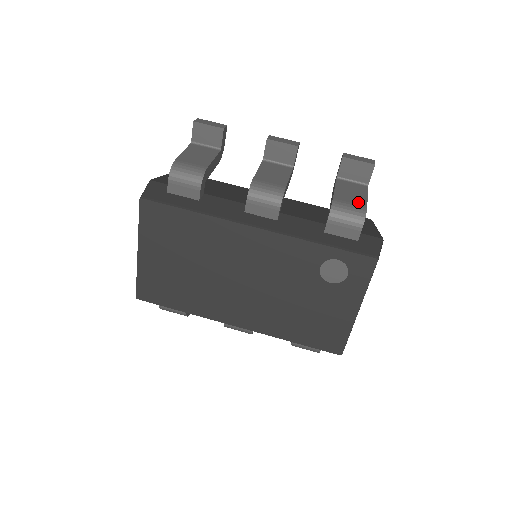
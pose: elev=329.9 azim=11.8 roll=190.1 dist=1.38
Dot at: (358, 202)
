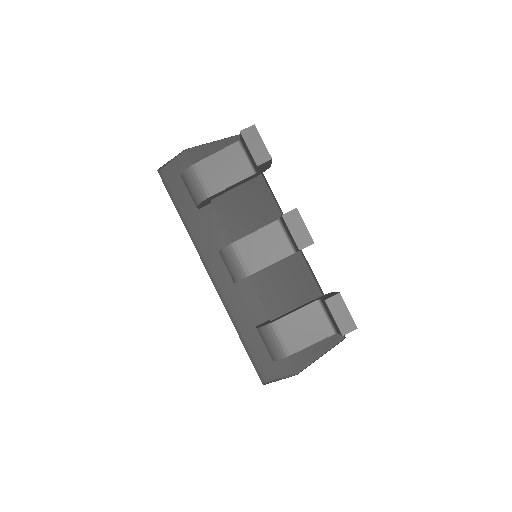
Dot at: (290, 344)
